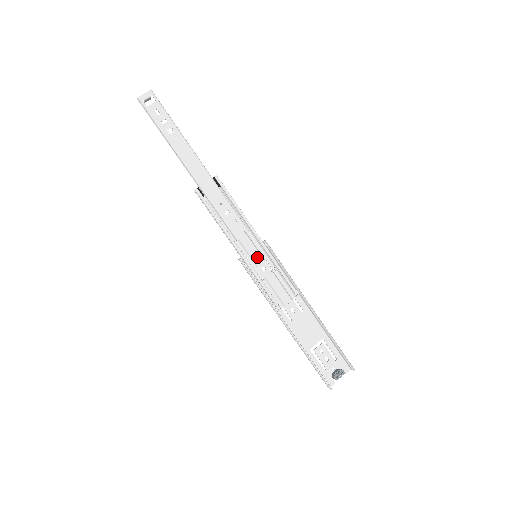
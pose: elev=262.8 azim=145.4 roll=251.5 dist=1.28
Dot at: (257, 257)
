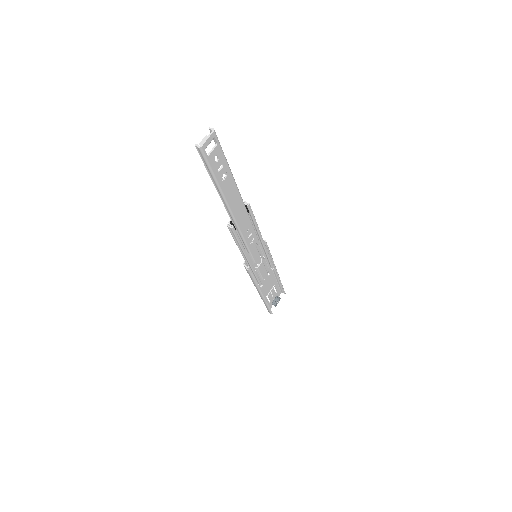
Dot at: (257, 257)
